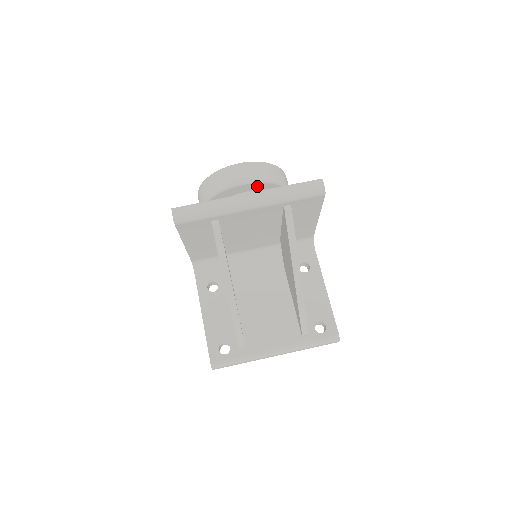
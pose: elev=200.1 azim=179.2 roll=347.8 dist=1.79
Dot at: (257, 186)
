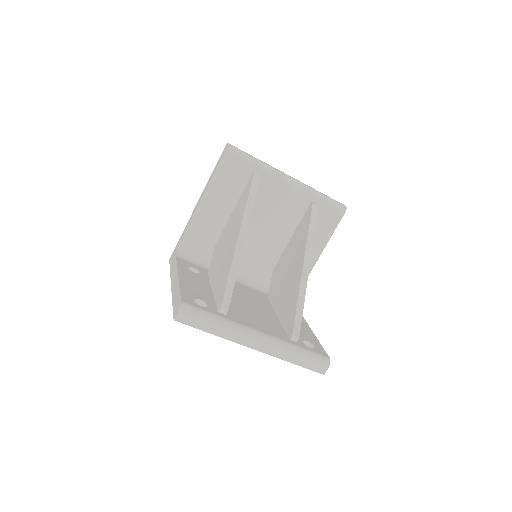
Dot at: occluded
